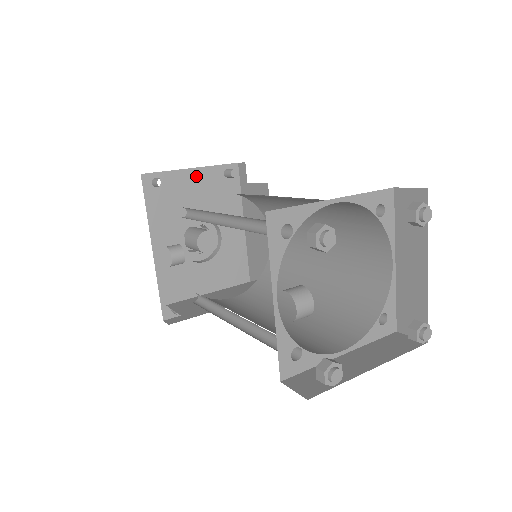
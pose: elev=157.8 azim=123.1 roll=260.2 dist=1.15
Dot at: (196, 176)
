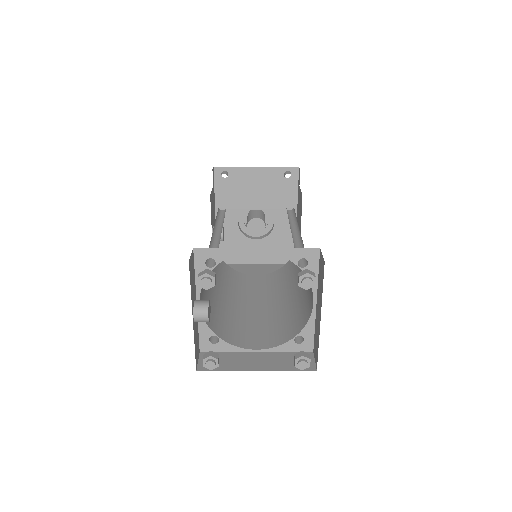
Dot at: (259, 173)
